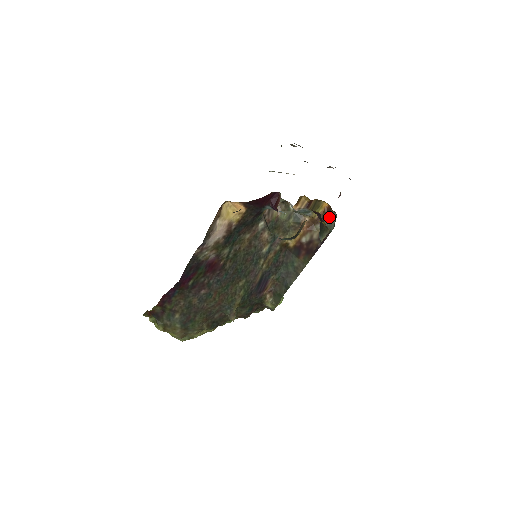
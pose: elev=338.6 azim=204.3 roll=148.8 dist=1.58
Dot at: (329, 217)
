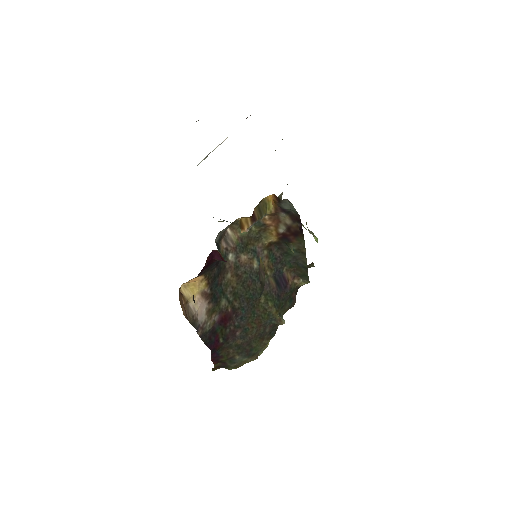
Dot at: (284, 204)
